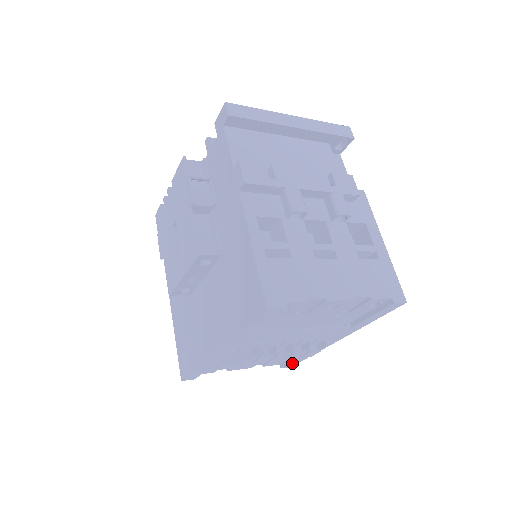
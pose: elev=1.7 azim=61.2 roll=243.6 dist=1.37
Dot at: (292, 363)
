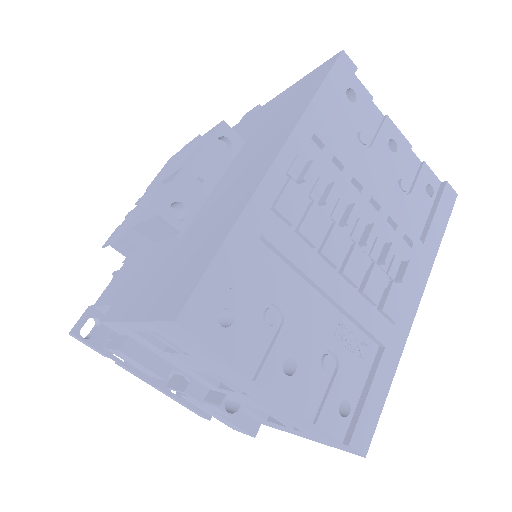
Dot at: (366, 417)
